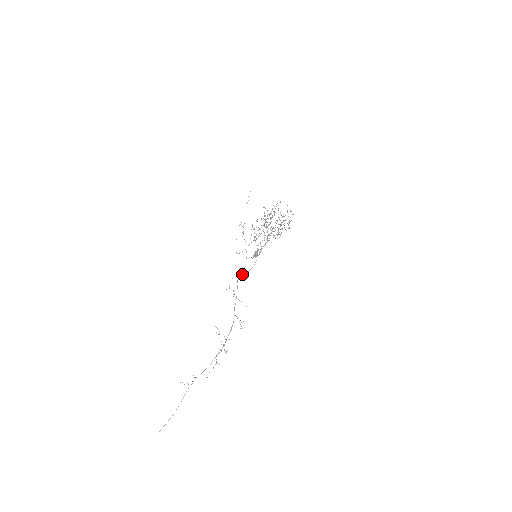
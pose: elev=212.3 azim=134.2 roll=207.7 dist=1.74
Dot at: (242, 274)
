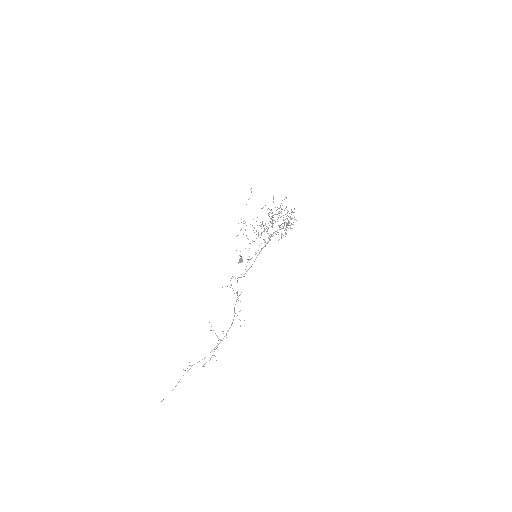
Dot at: occluded
